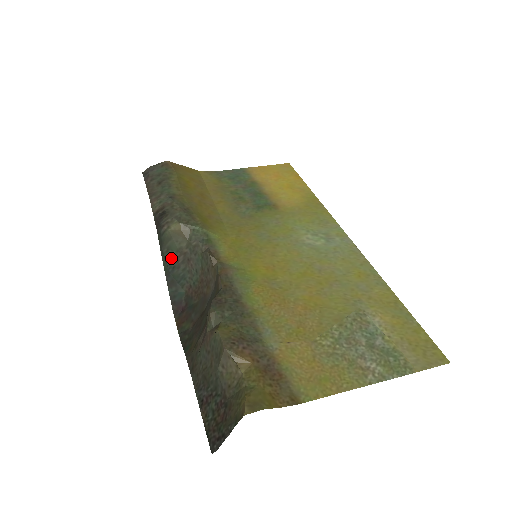
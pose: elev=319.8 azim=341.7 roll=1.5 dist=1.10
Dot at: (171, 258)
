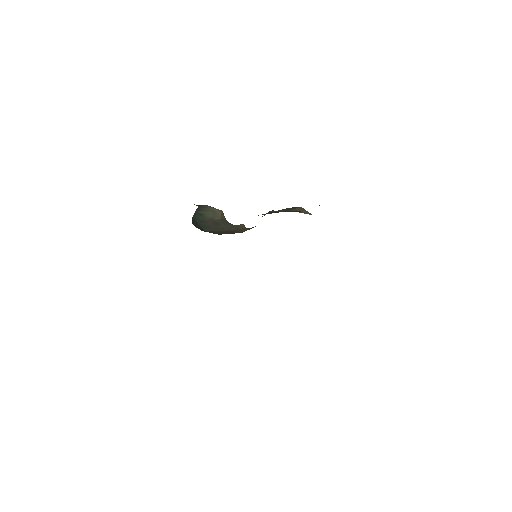
Dot at: (202, 218)
